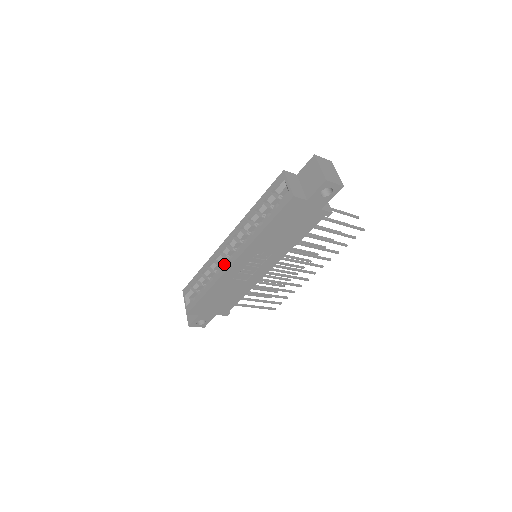
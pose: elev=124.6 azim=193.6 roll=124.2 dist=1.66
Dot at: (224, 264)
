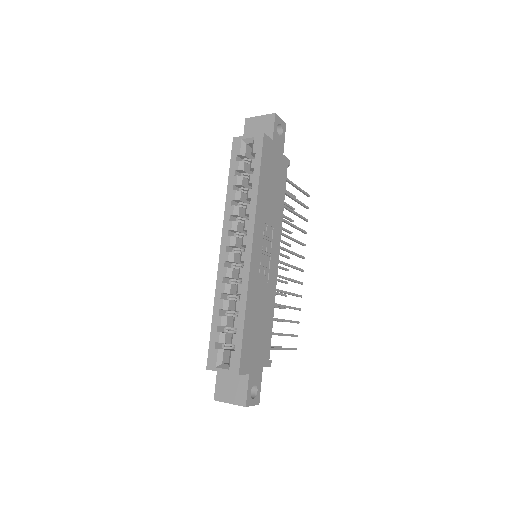
Dot at: (240, 268)
